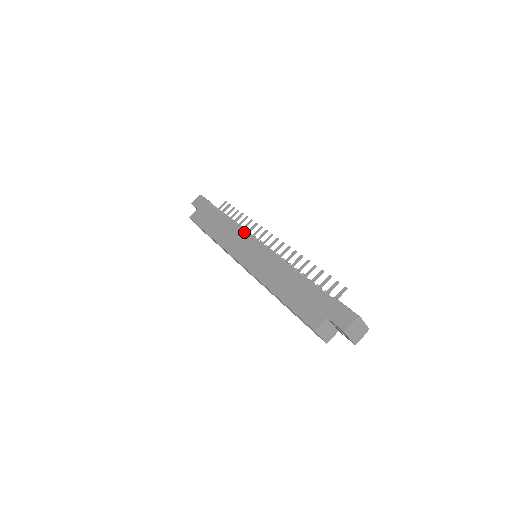
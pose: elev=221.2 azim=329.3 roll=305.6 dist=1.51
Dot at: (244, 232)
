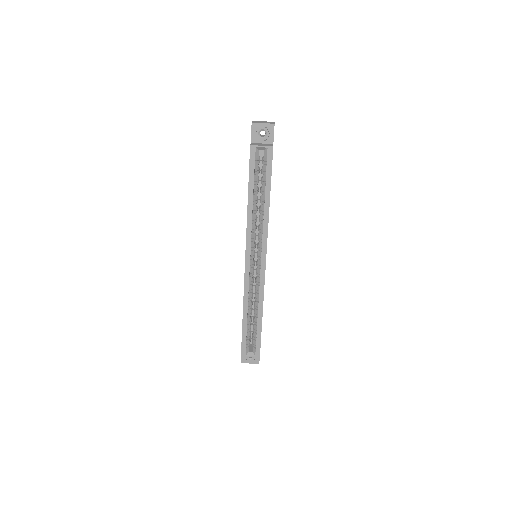
Dot at: occluded
